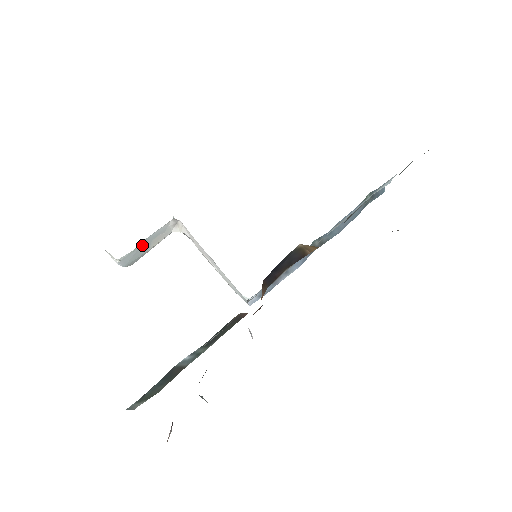
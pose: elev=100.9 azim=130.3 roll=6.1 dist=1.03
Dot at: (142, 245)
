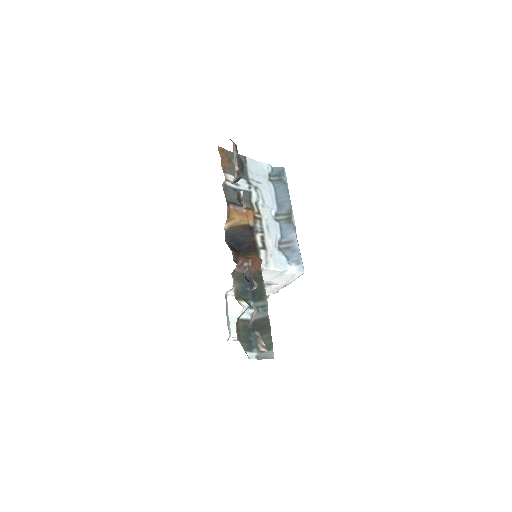
Dot at: (233, 319)
